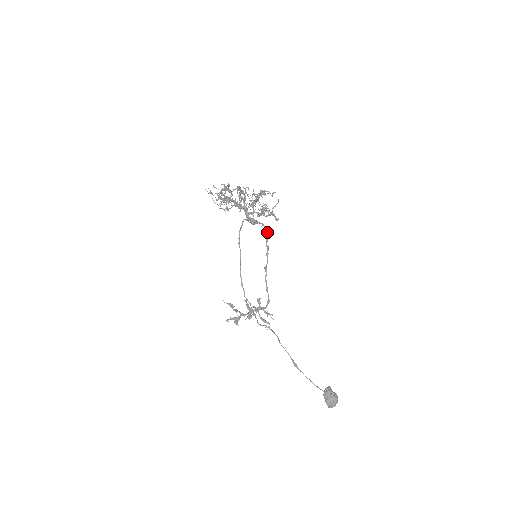
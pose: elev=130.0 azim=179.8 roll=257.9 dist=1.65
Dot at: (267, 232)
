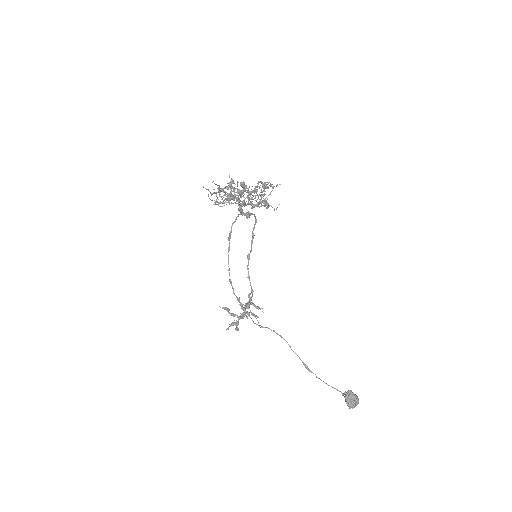
Dot at: (256, 221)
